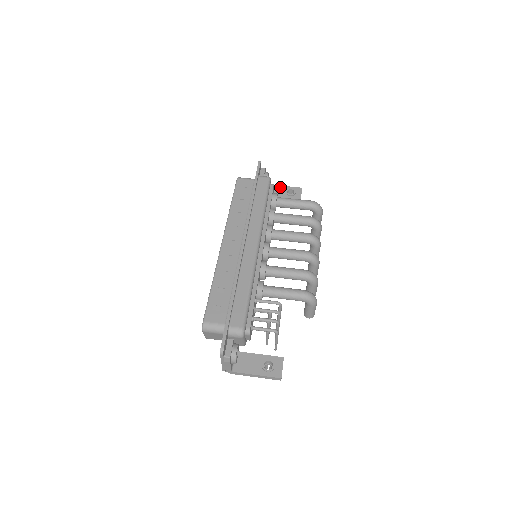
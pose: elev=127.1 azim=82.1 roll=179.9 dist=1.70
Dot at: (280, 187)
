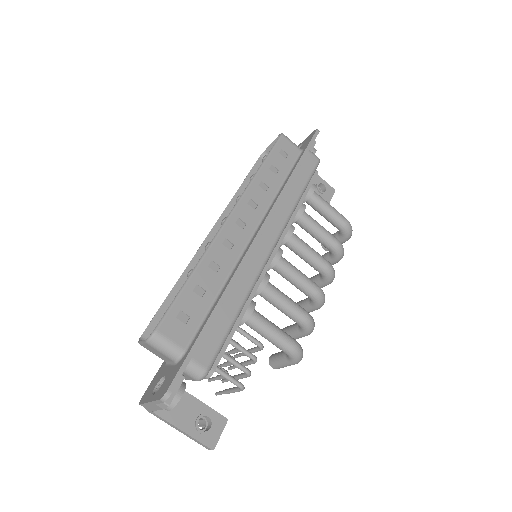
Dot at: occluded
